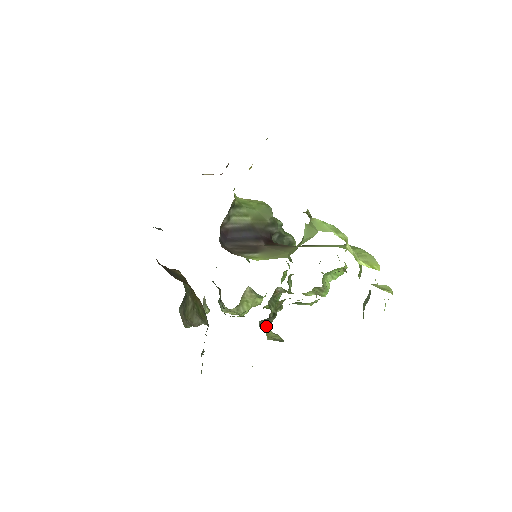
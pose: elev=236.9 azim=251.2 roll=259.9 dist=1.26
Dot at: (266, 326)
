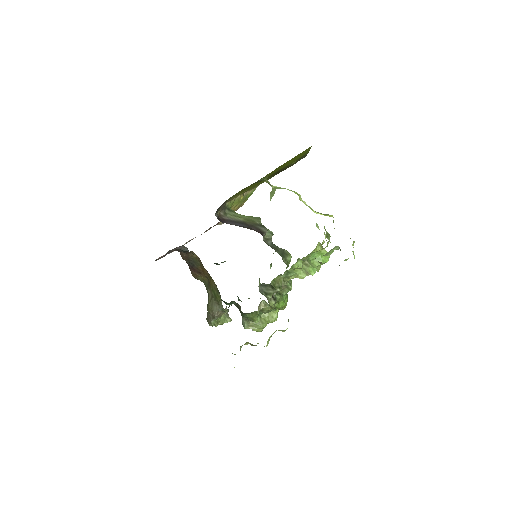
Dot at: (268, 297)
